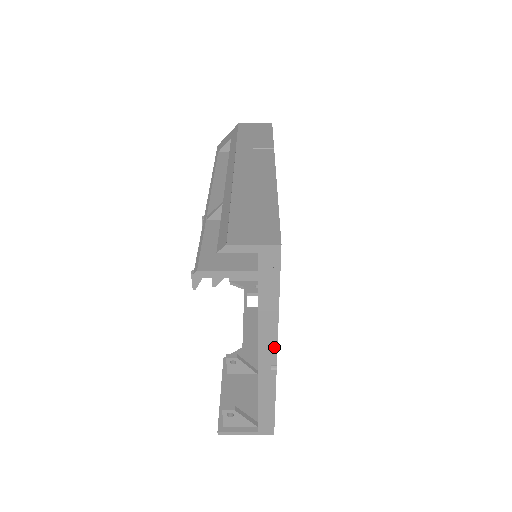
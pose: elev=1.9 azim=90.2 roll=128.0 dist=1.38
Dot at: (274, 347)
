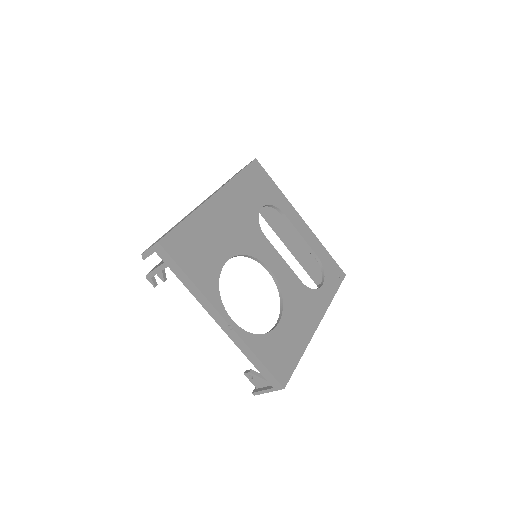
Dot at: (216, 311)
